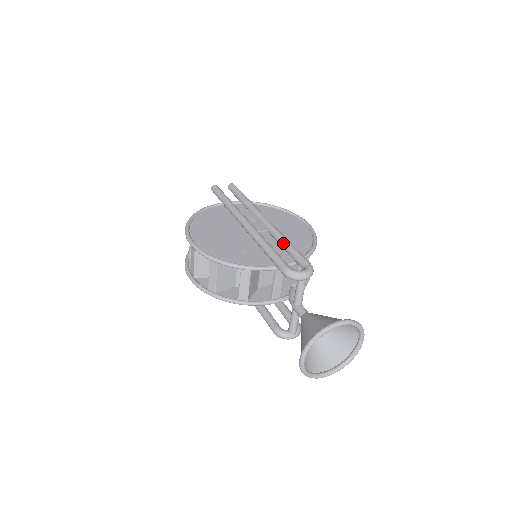
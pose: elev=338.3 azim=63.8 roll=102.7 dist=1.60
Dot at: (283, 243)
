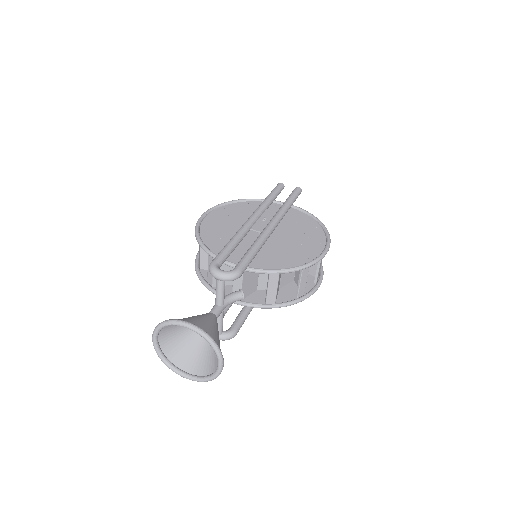
Dot at: (251, 246)
